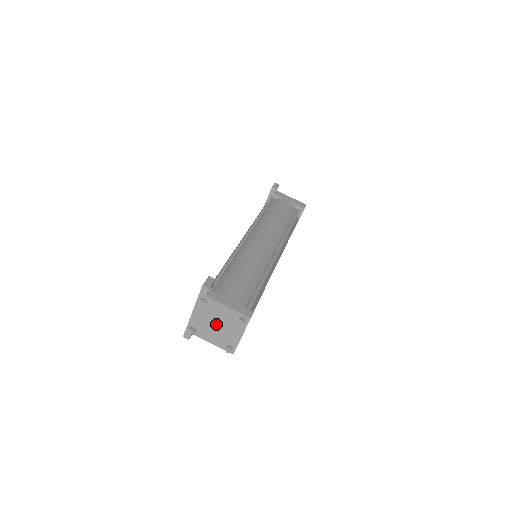
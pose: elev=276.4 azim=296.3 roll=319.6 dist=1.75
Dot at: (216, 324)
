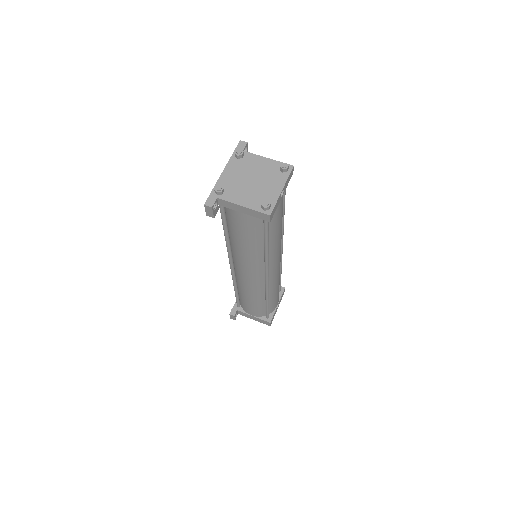
Dot at: (251, 180)
